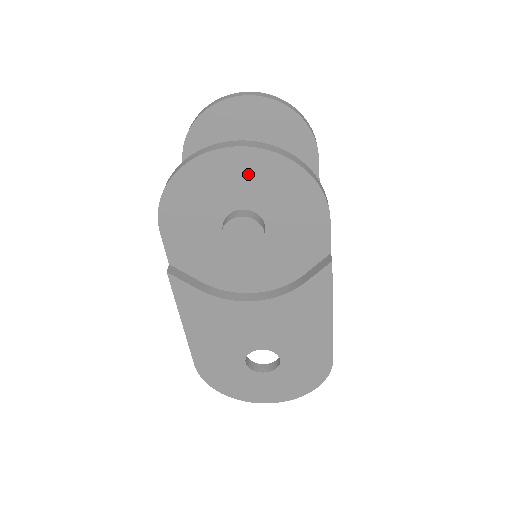
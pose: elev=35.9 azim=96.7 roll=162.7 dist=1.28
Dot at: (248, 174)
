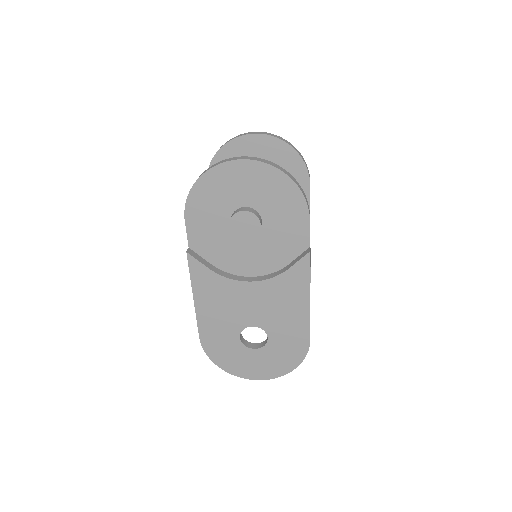
Dot at: (252, 180)
